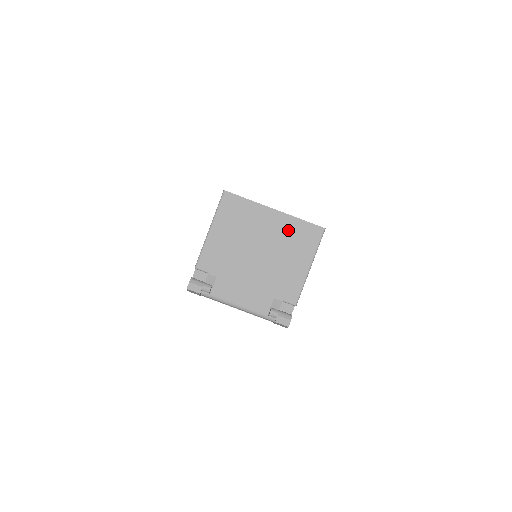
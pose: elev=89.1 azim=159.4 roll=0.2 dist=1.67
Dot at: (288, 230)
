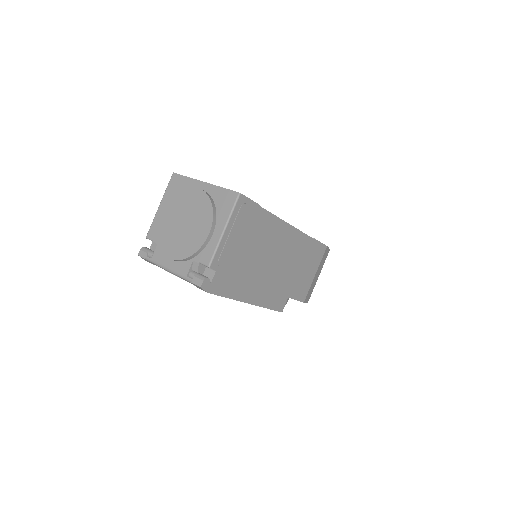
Dot at: (208, 197)
